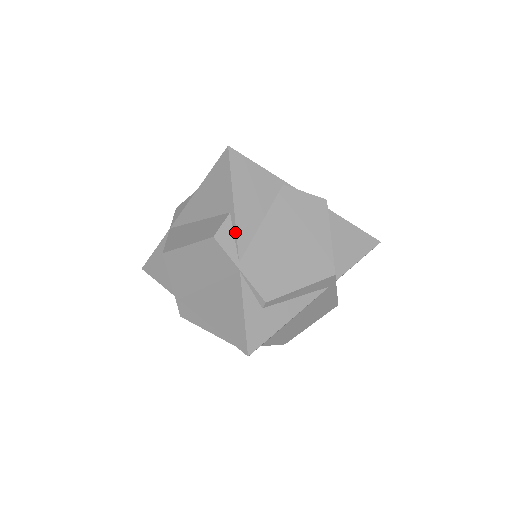
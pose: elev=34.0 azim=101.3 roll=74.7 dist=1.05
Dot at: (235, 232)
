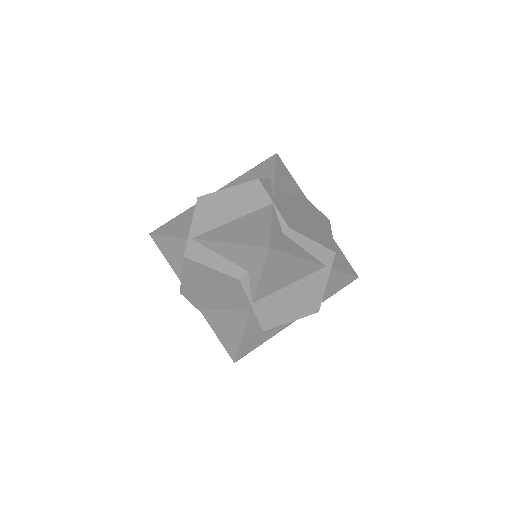
Dot at: (273, 186)
